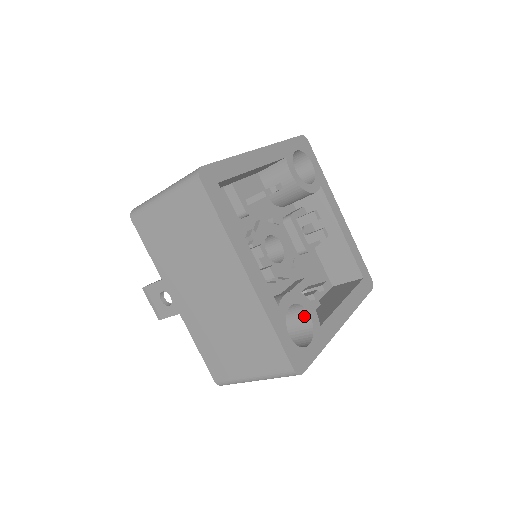
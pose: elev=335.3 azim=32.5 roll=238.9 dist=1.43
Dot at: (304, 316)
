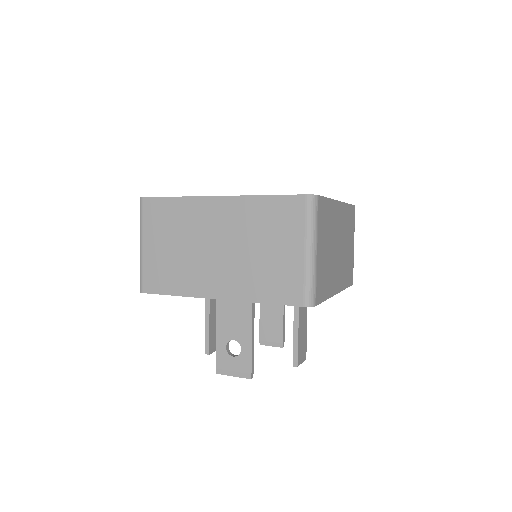
Dot at: occluded
